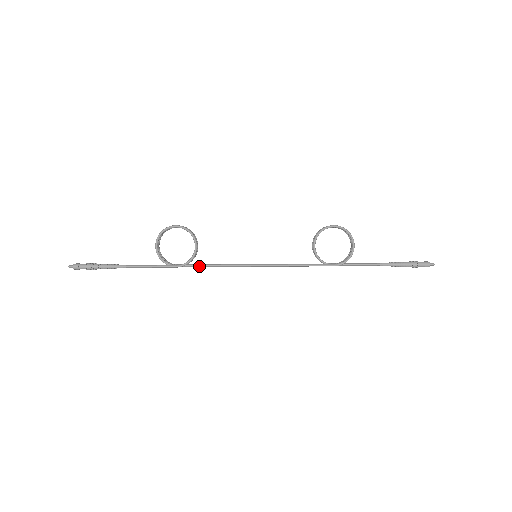
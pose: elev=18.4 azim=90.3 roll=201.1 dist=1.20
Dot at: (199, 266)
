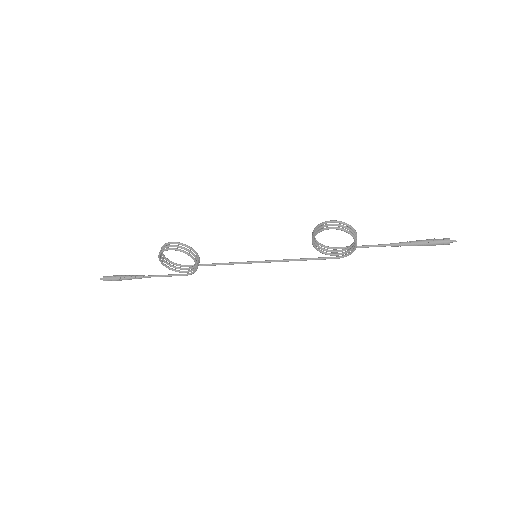
Dot at: occluded
